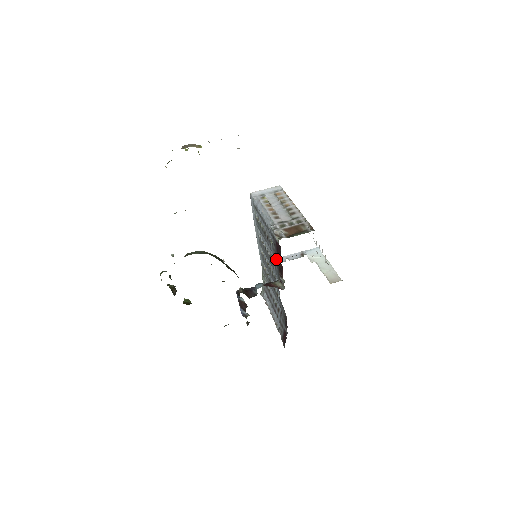
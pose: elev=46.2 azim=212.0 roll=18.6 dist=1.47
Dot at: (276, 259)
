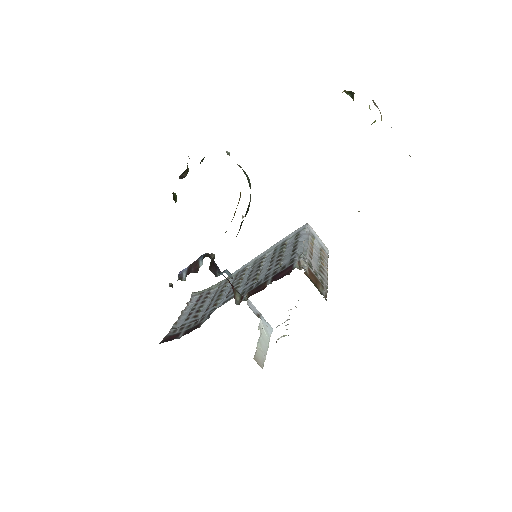
Dot at: (266, 278)
